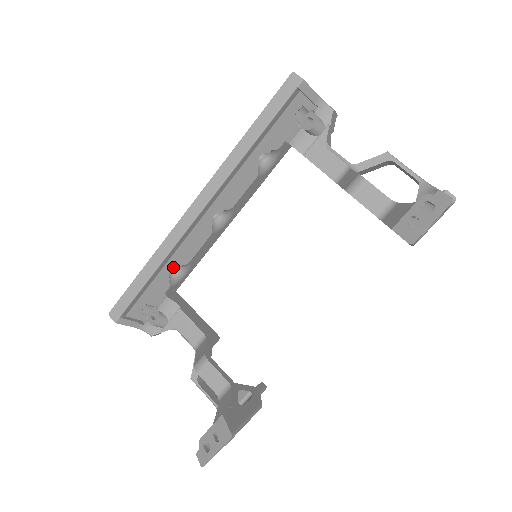
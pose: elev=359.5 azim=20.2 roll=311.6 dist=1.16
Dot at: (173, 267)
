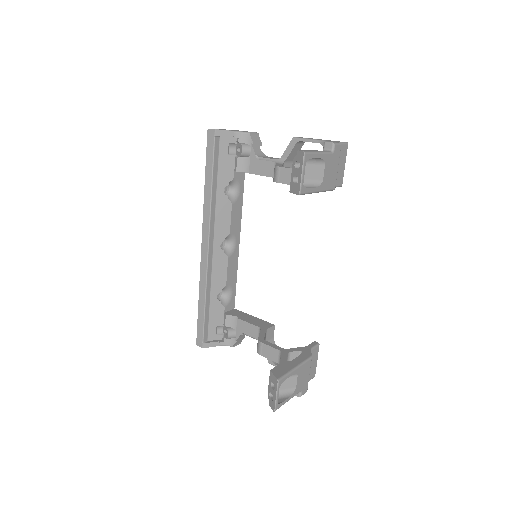
Dot at: (217, 293)
